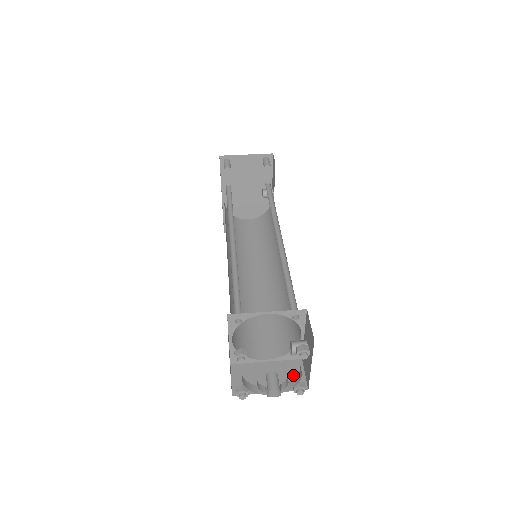
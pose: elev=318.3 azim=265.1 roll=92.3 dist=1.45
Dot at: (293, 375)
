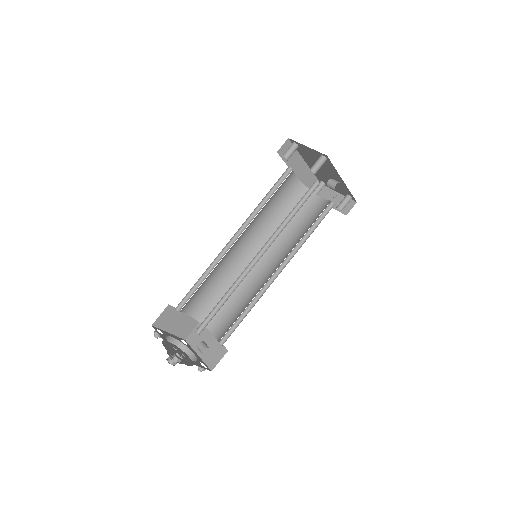
Dot at: (215, 356)
